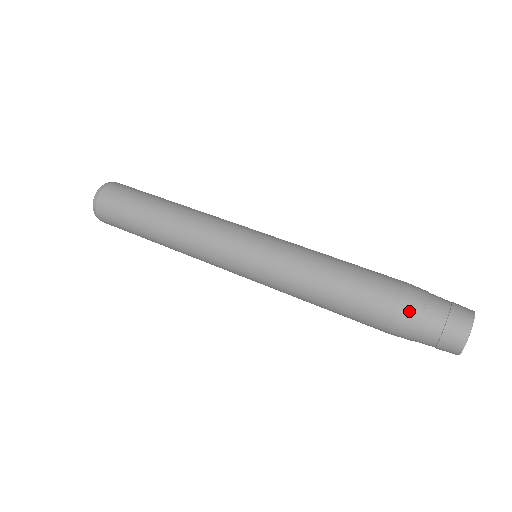
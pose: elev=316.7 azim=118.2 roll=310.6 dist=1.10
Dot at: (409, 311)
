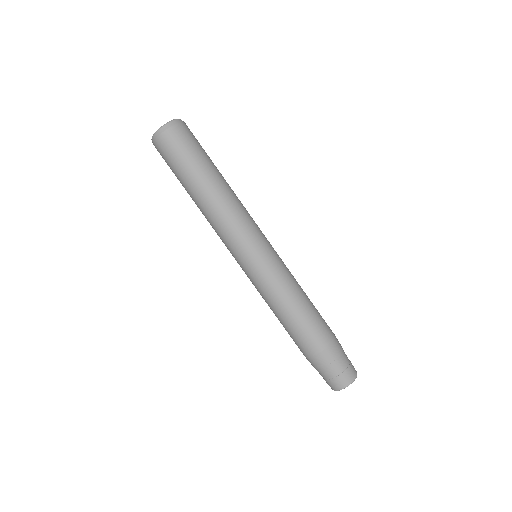
Dot at: (319, 361)
